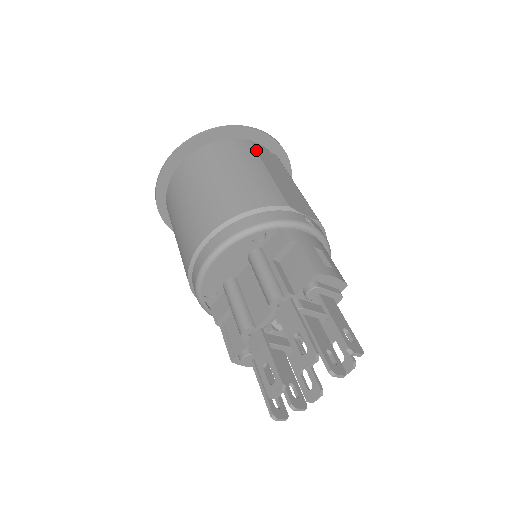
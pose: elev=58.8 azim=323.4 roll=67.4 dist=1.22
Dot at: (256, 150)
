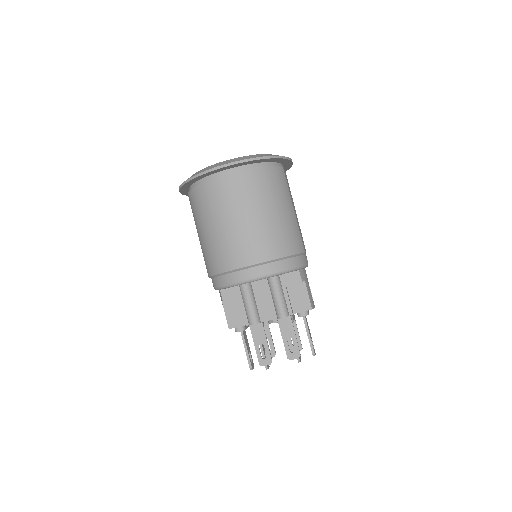
Dot at: occluded
